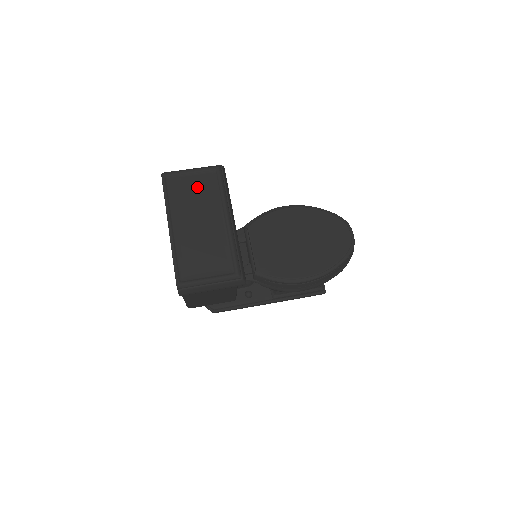
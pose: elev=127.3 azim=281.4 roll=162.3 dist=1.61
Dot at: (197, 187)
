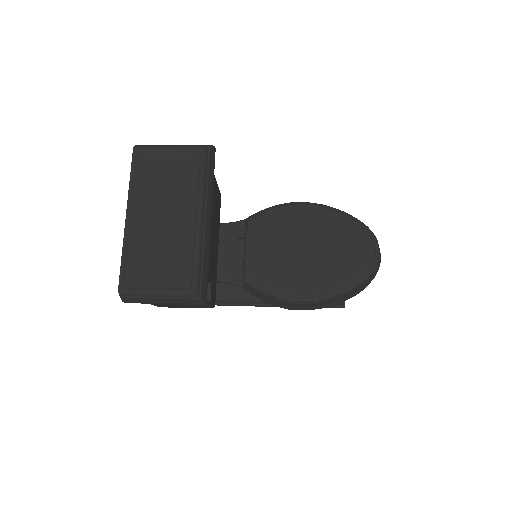
Dot at: (172, 170)
